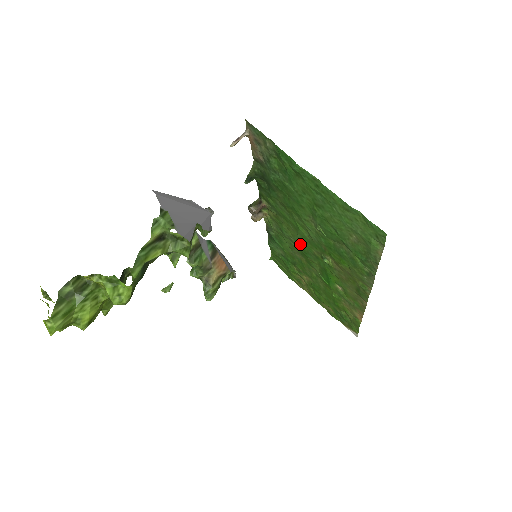
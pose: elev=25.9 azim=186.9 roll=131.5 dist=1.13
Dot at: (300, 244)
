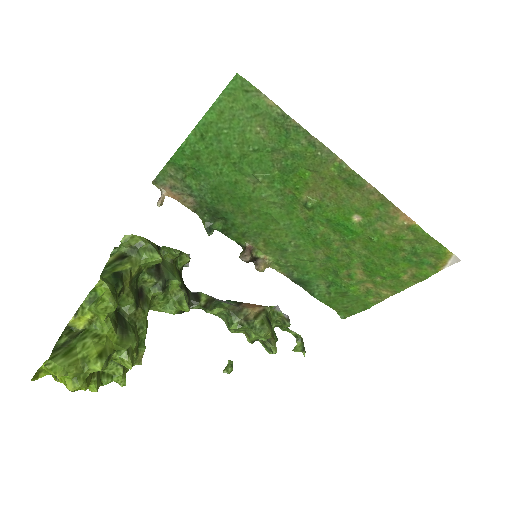
Dot at: (297, 234)
